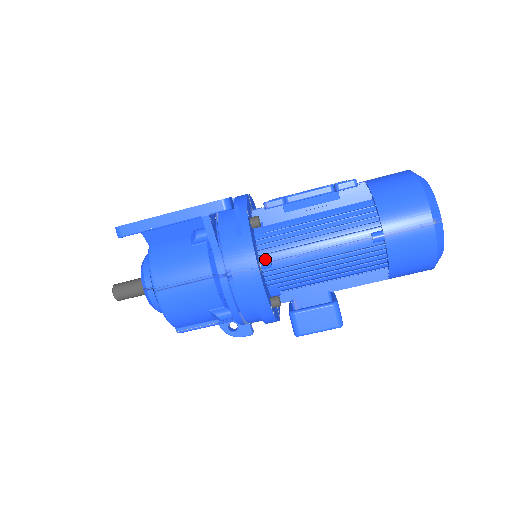
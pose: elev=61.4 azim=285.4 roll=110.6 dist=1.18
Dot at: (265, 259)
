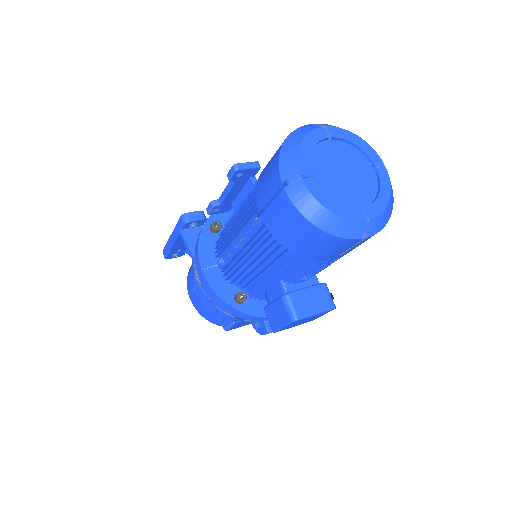
Dot at: (219, 259)
